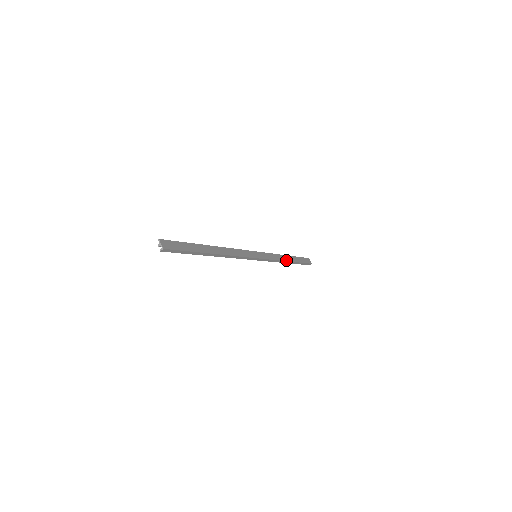
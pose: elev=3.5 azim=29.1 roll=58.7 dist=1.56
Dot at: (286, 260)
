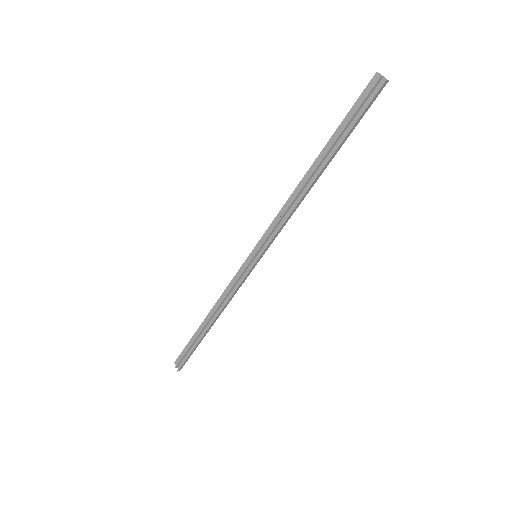
Dot at: (218, 315)
